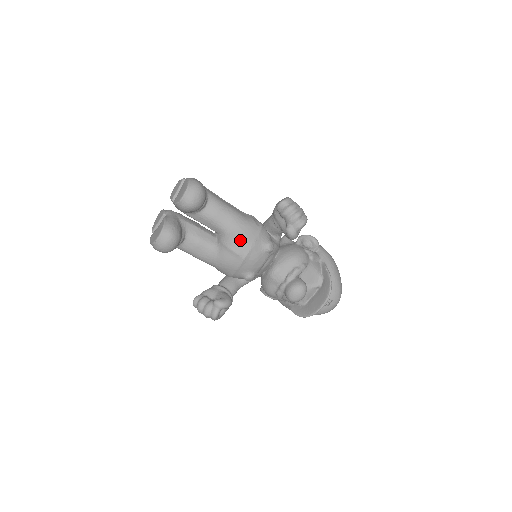
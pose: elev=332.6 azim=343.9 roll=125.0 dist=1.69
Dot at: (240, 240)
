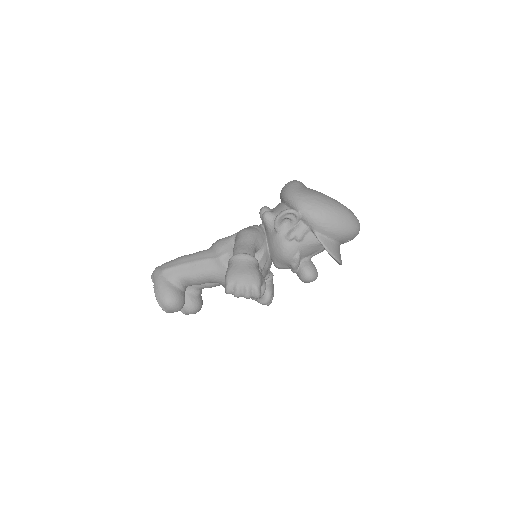
Dot at: occluded
